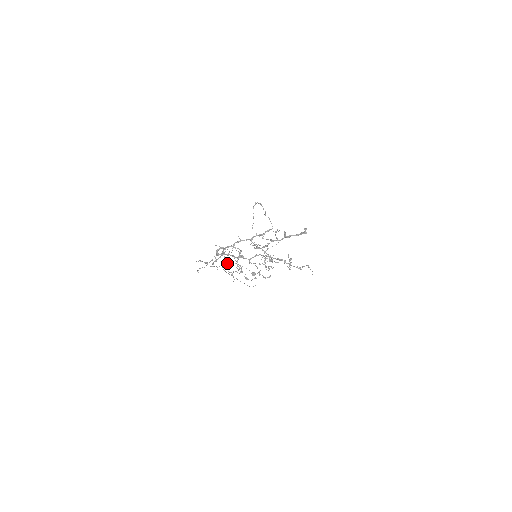
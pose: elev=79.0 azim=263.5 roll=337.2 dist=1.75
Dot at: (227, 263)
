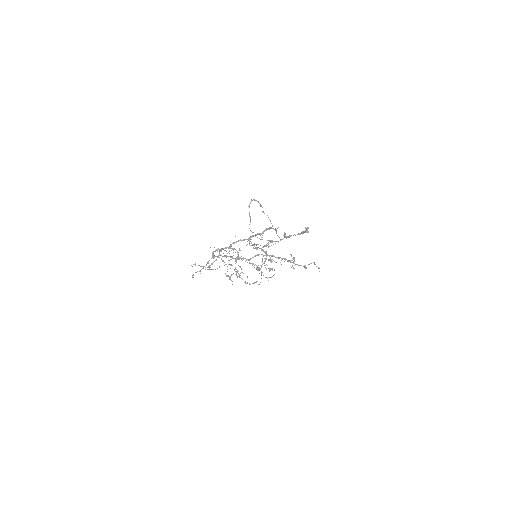
Dot at: occluded
